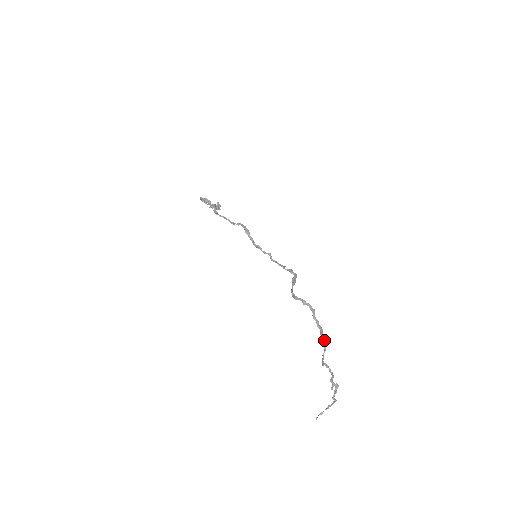
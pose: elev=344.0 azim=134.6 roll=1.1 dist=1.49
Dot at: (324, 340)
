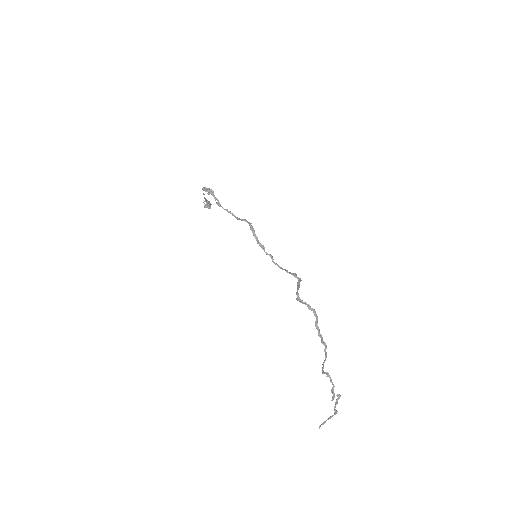
Dot at: (325, 349)
